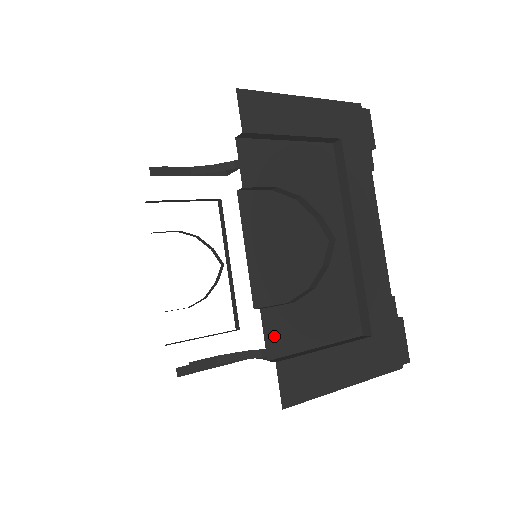
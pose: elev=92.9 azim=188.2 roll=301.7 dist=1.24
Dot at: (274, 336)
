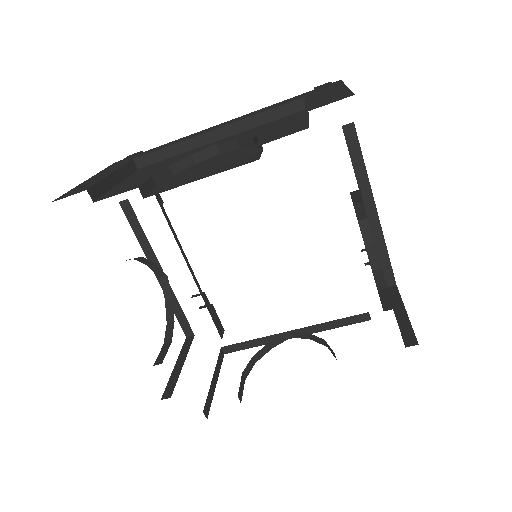
Dot at: occluded
